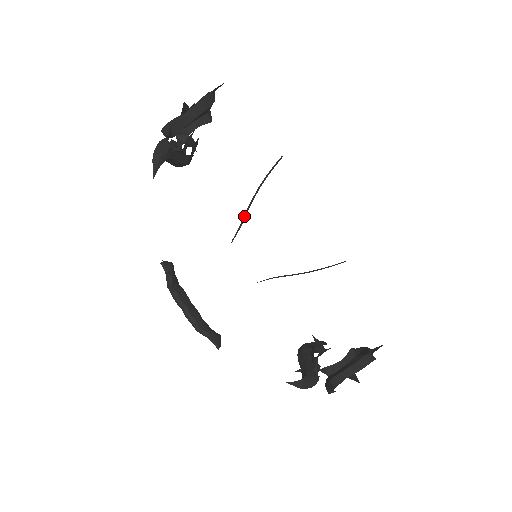
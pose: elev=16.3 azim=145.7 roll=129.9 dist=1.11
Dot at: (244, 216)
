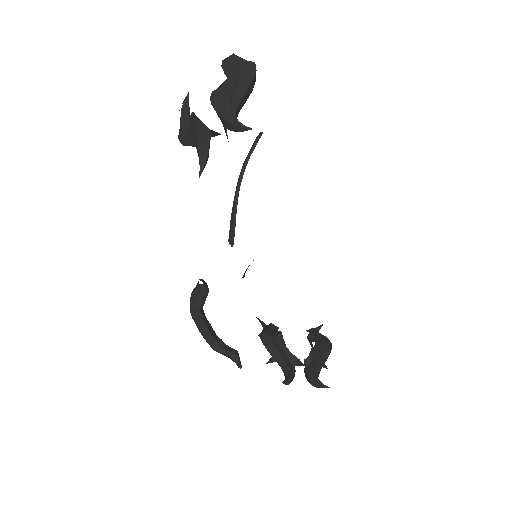
Dot at: (235, 206)
